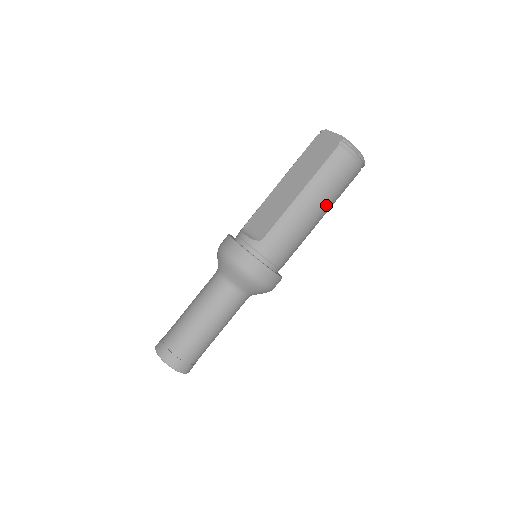
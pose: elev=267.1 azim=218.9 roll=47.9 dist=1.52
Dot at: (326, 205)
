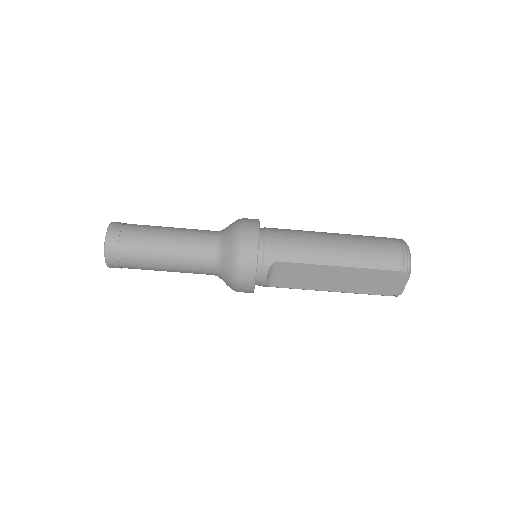
Dot at: occluded
